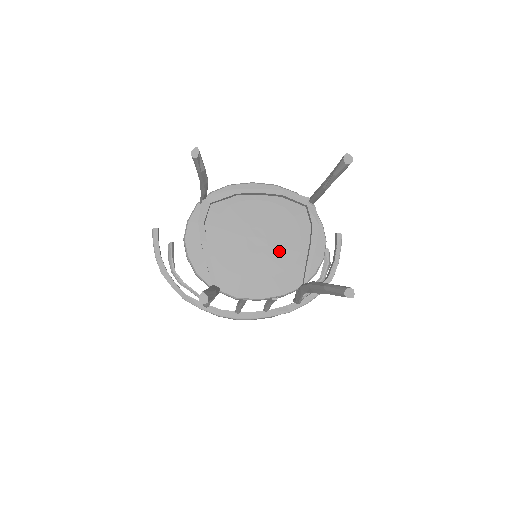
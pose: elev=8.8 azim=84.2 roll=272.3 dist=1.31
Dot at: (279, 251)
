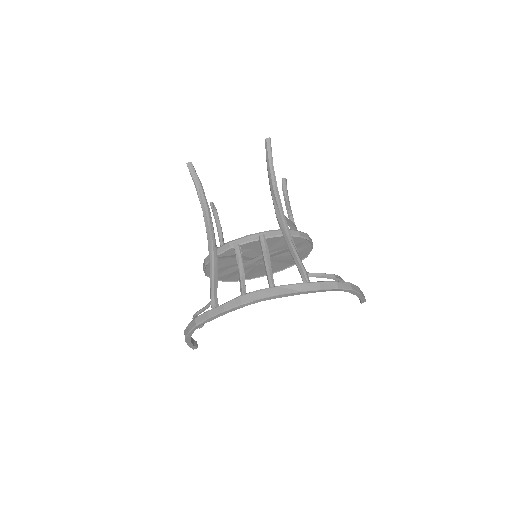
Dot at: occluded
